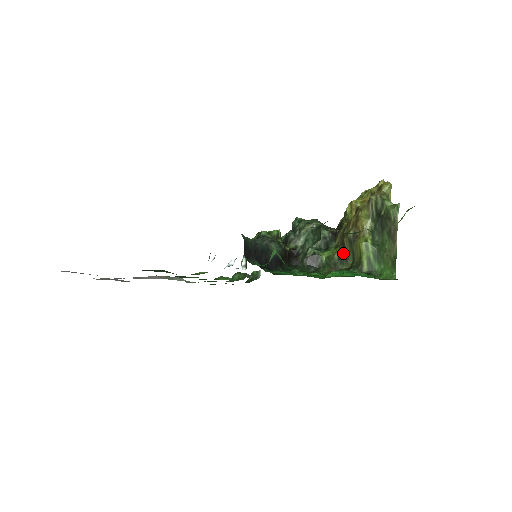
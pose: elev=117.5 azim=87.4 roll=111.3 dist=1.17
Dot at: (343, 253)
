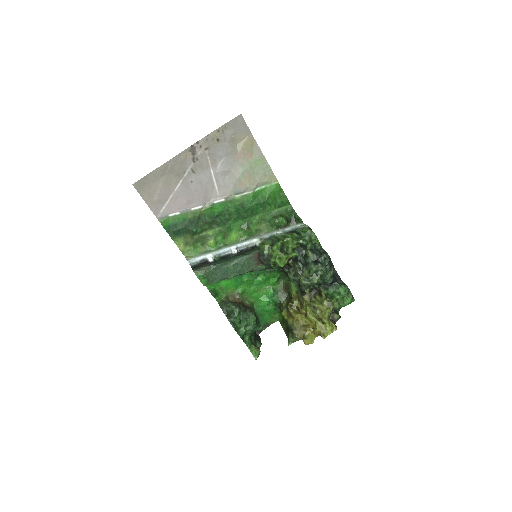
Dot at: (290, 296)
